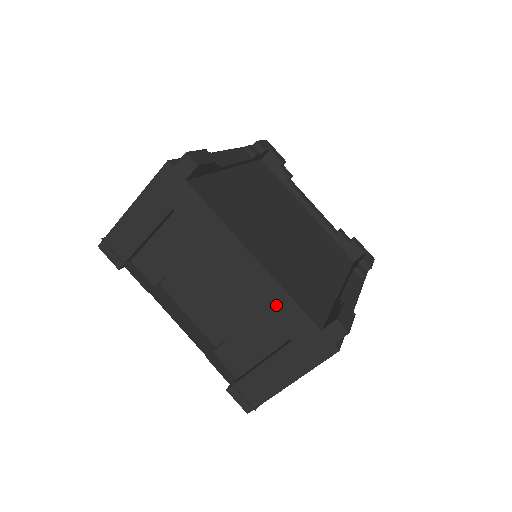
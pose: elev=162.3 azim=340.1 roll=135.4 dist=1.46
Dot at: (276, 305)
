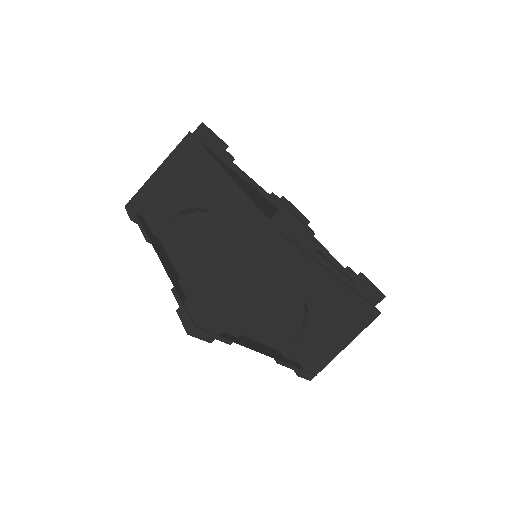
Dot at: (237, 209)
